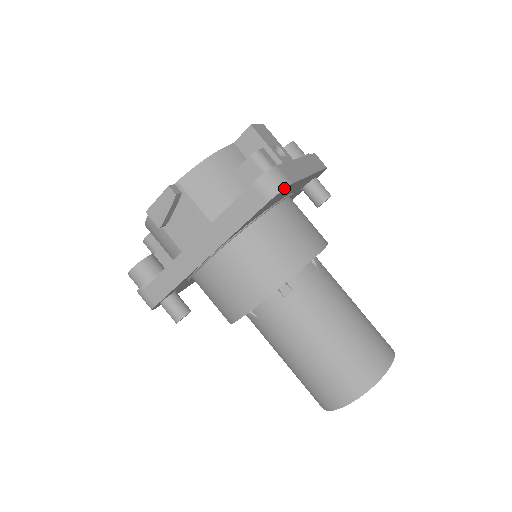
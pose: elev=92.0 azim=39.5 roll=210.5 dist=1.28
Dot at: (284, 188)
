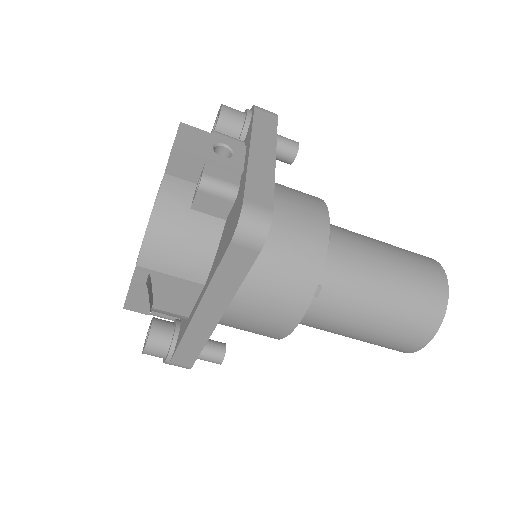
Dot at: (269, 226)
